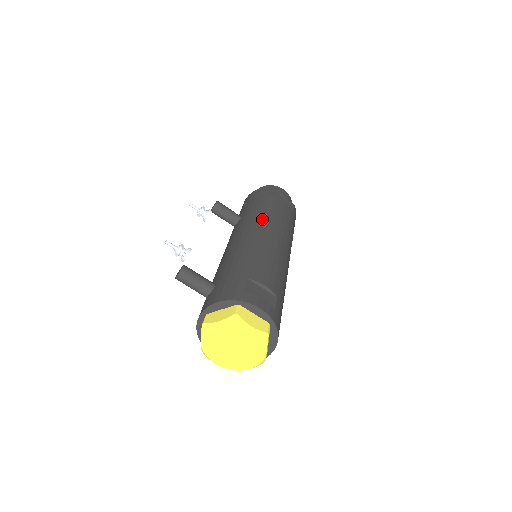
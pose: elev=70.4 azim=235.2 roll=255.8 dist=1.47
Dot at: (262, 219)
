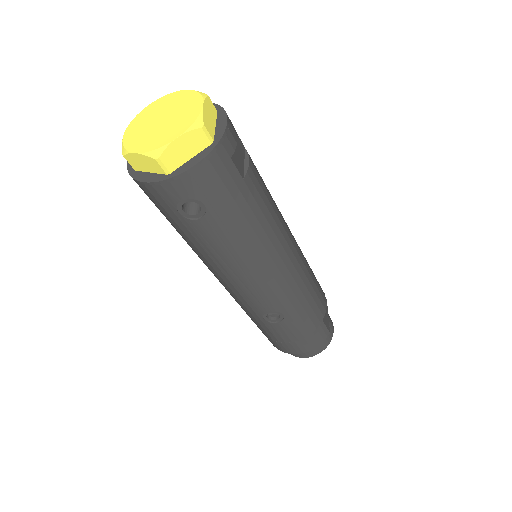
Dot at: occluded
